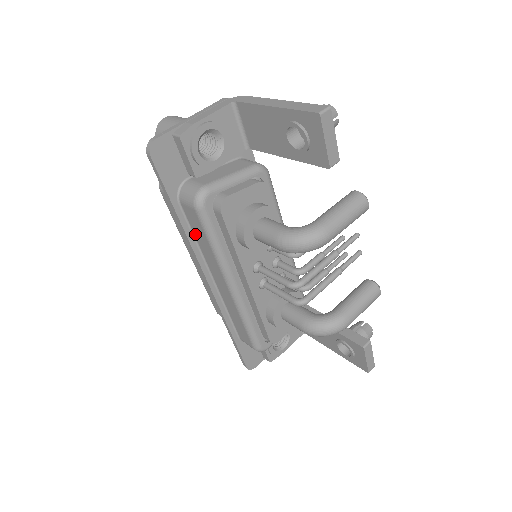
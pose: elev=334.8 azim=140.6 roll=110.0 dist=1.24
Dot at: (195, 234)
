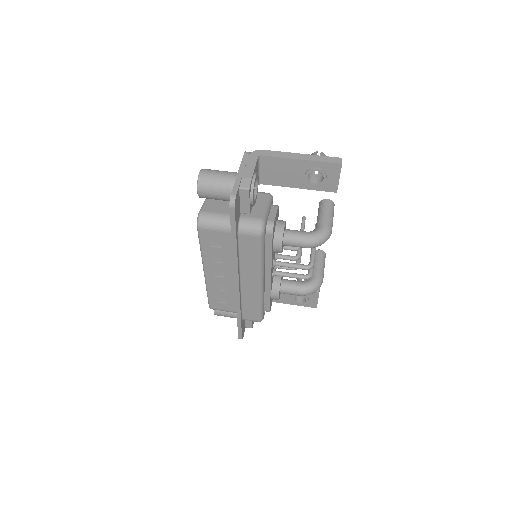
Dot at: (242, 253)
